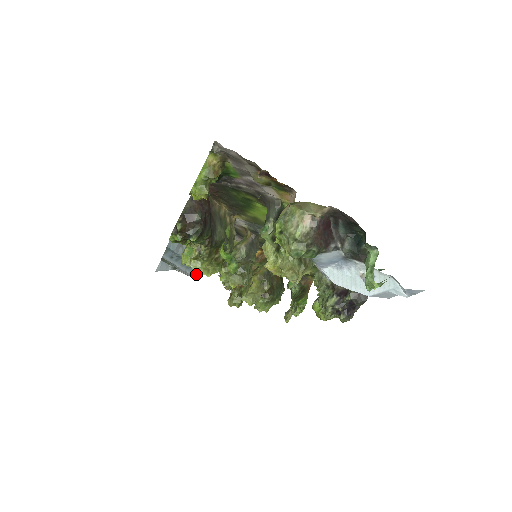
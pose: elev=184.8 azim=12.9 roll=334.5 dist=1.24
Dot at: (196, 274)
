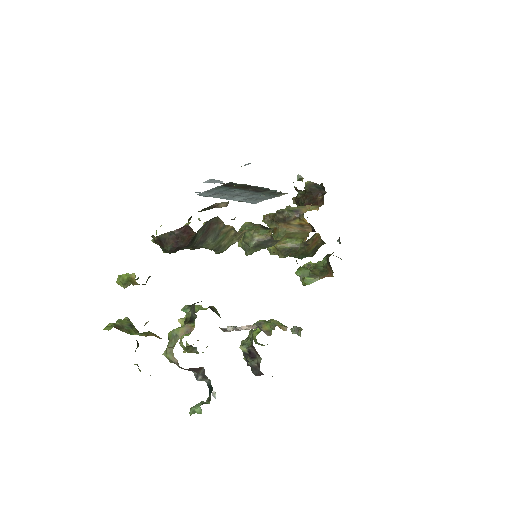
Dot at: occluded
